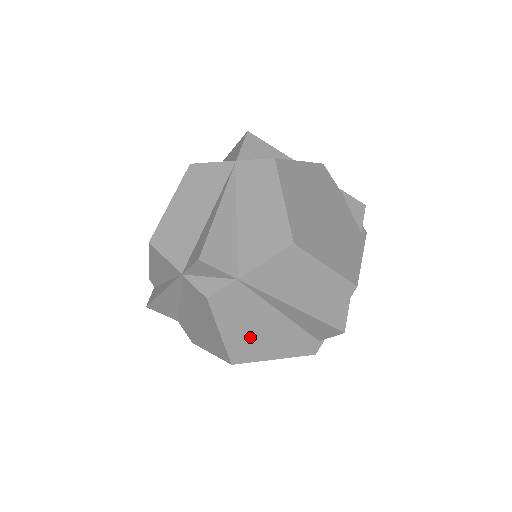
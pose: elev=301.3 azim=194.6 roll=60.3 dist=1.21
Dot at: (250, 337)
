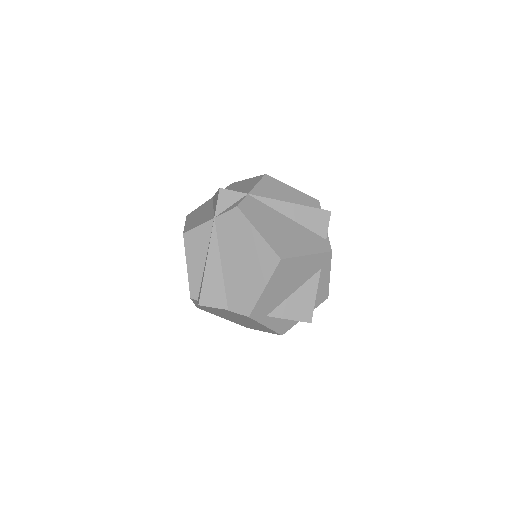
Dot at: (279, 236)
